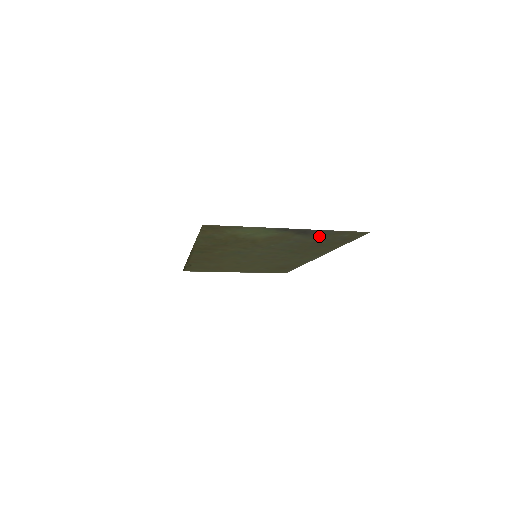
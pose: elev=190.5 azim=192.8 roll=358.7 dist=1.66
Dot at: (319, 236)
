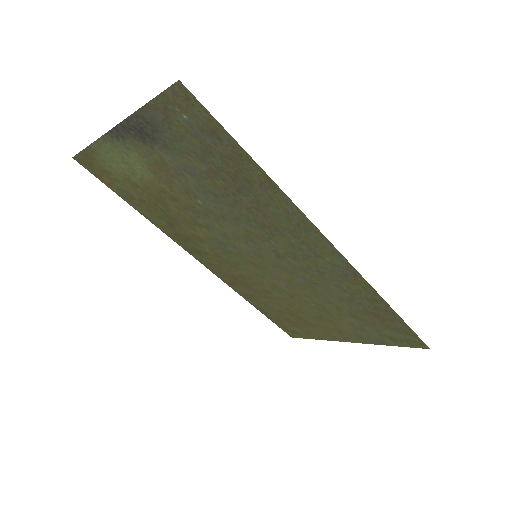
Dot at: (175, 140)
